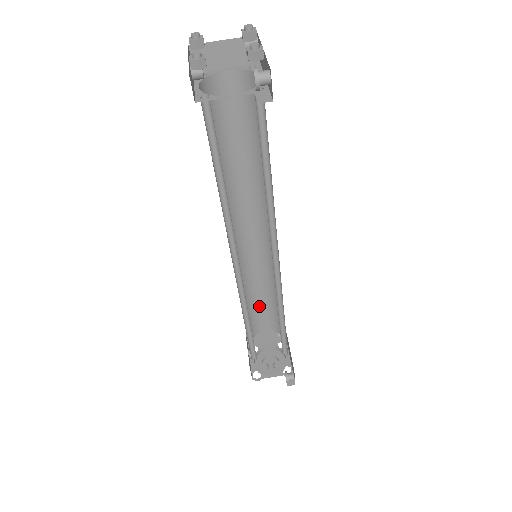
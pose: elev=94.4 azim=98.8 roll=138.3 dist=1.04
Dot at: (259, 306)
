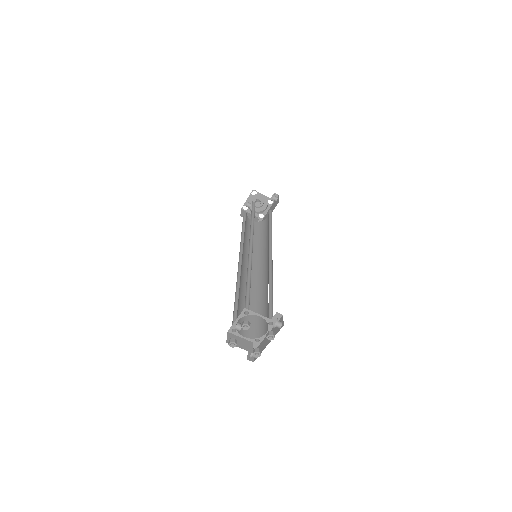
Dot at: occluded
